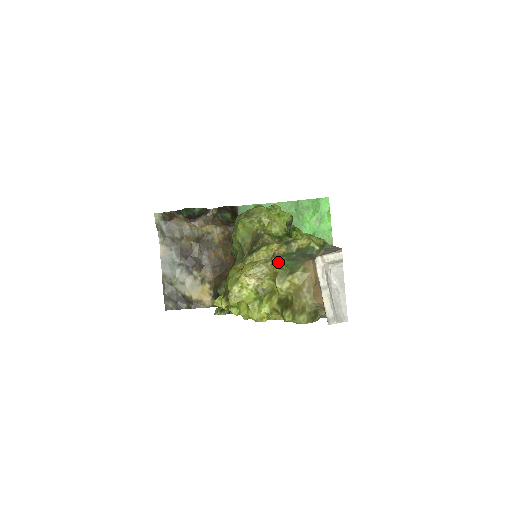
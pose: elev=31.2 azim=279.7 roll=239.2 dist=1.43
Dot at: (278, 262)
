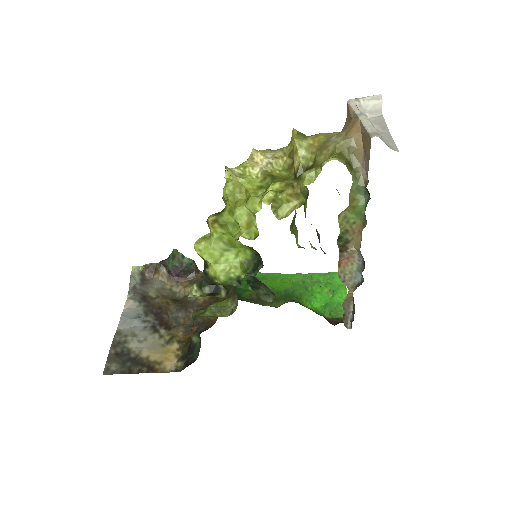
Dot at: occluded
